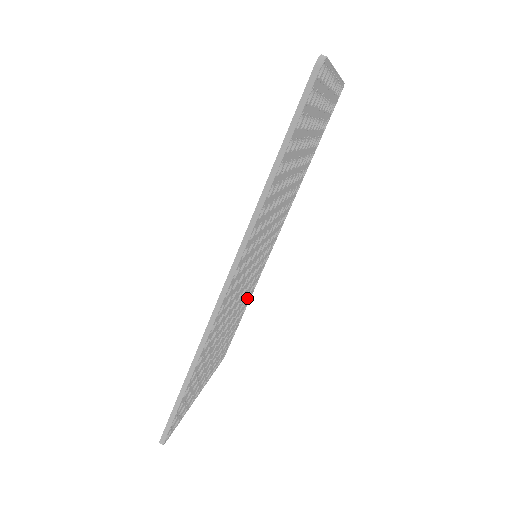
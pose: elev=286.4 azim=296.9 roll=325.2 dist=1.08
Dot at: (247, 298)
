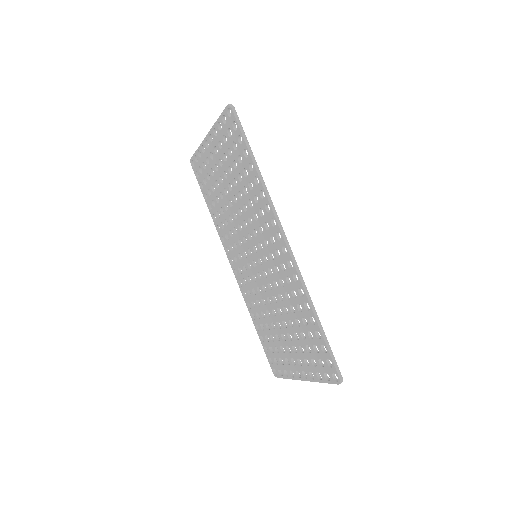
Dot at: occluded
